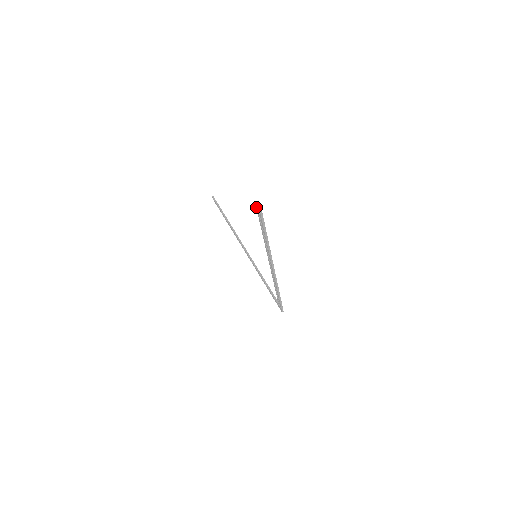
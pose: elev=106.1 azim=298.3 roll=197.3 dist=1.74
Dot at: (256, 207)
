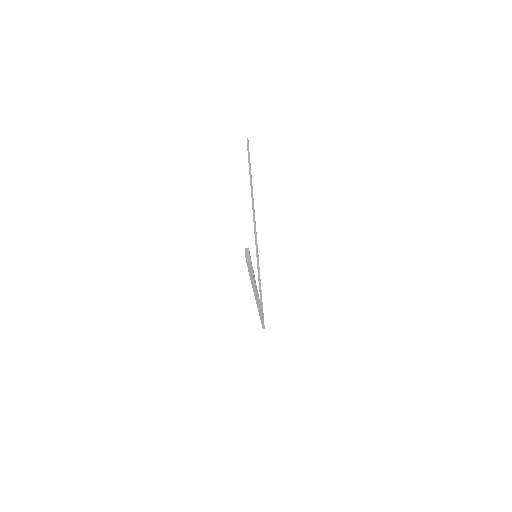
Dot at: occluded
